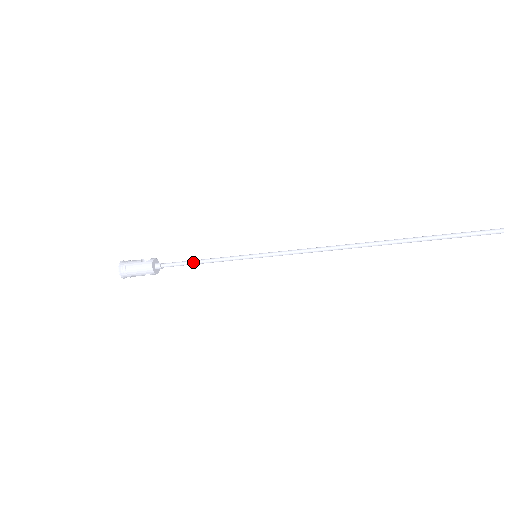
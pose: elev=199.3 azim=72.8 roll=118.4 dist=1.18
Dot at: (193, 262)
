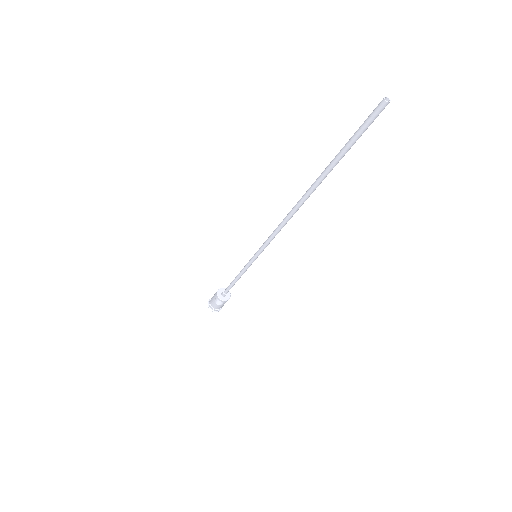
Dot at: (234, 279)
